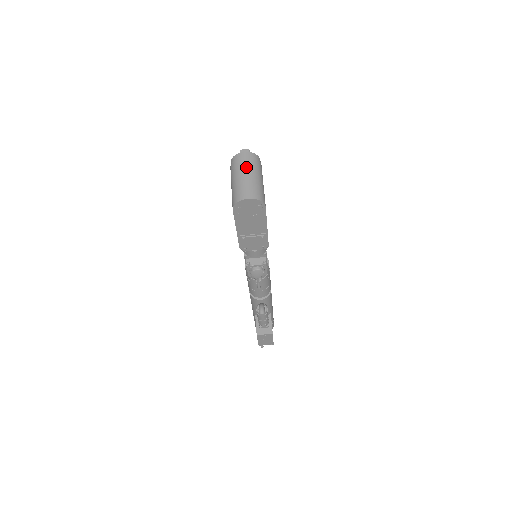
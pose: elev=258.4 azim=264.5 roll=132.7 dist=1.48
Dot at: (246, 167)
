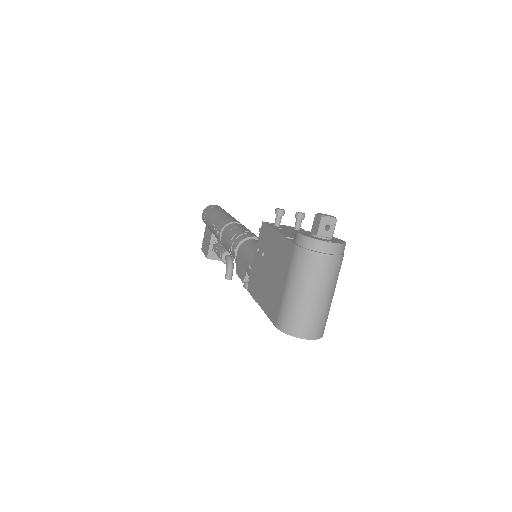
Dot at: (324, 278)
